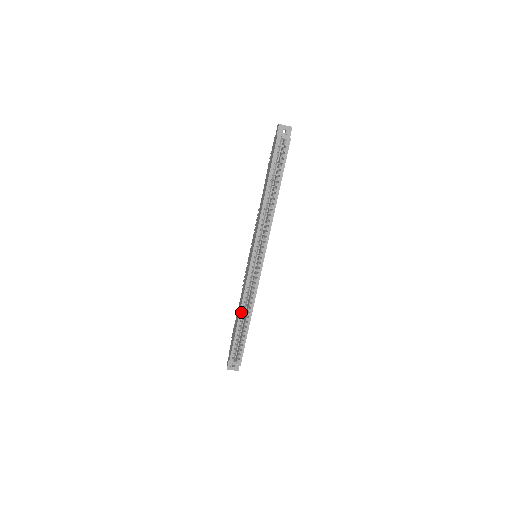
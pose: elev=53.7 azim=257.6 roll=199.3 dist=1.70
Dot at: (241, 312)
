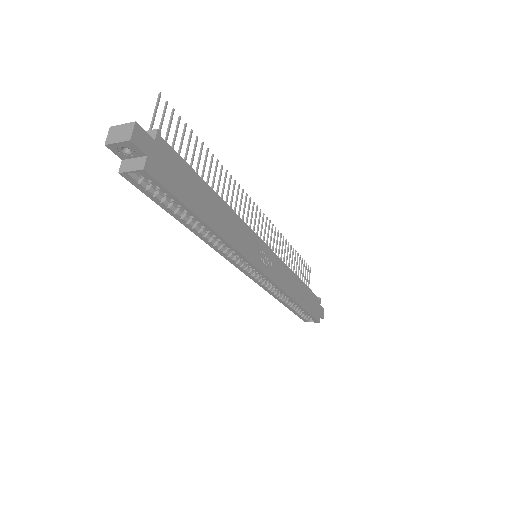
Dot at: (280, 301)
